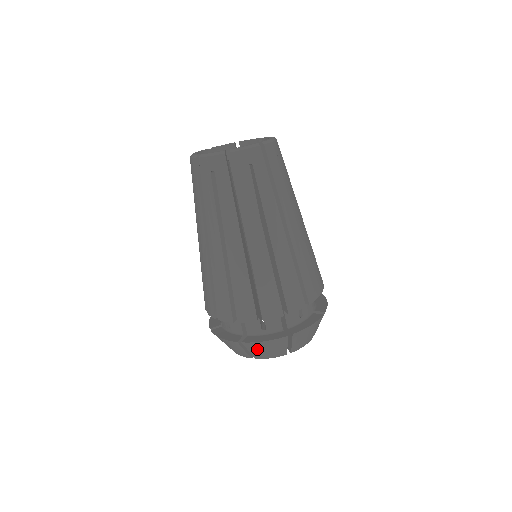
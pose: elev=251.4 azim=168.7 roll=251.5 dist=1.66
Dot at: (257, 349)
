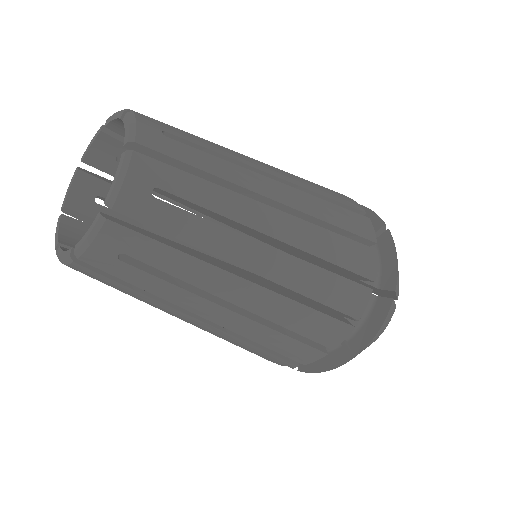
Dot at: occluded
